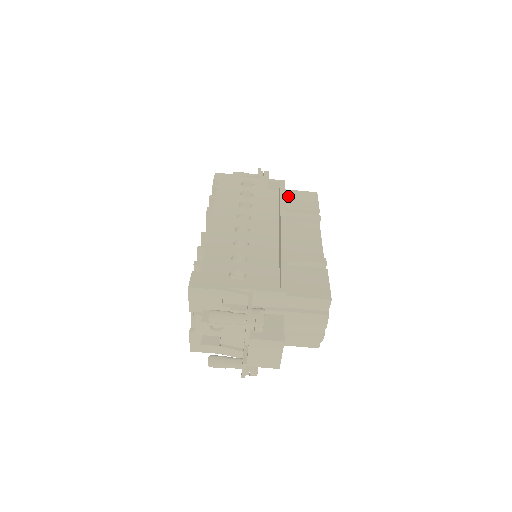
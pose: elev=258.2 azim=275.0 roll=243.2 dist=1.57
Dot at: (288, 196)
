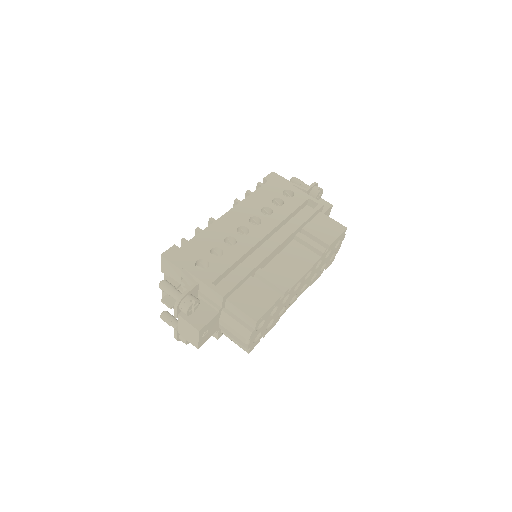
Dot at: (317, 219)
